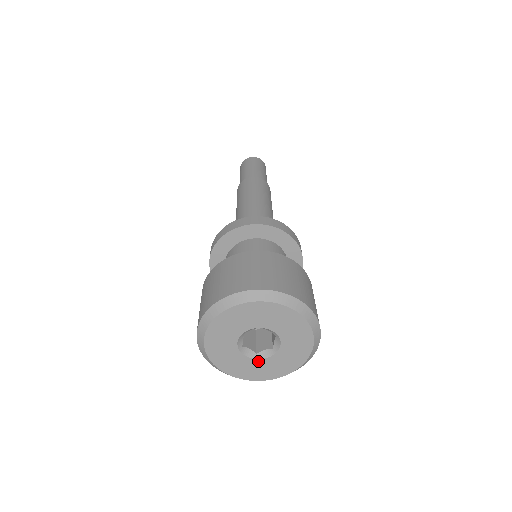
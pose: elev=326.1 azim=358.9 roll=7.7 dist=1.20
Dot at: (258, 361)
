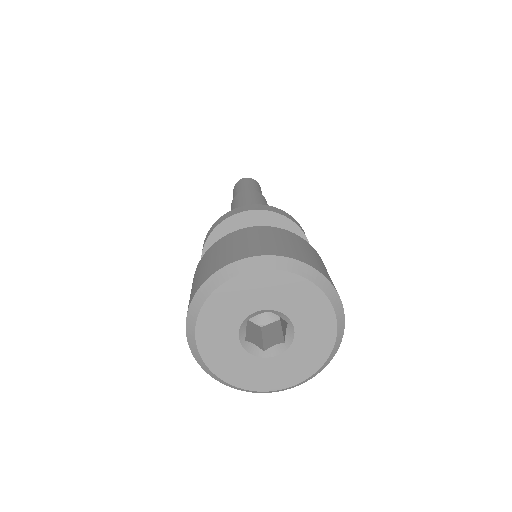
Dot at: (239, 348)
